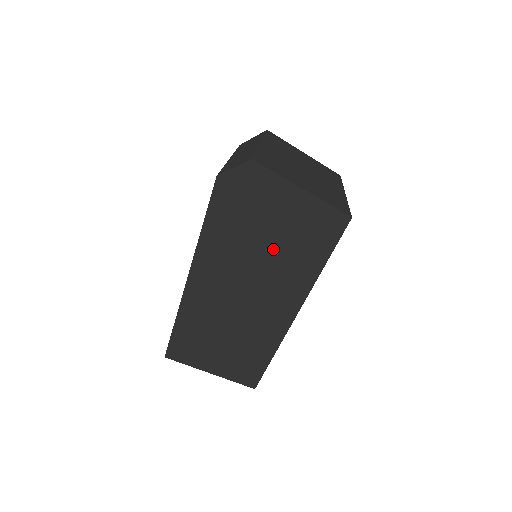
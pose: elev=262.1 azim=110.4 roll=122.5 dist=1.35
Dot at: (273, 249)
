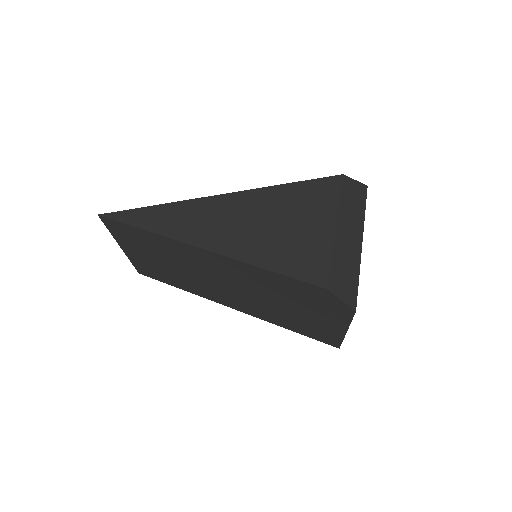
Dot at: (282, 308)
